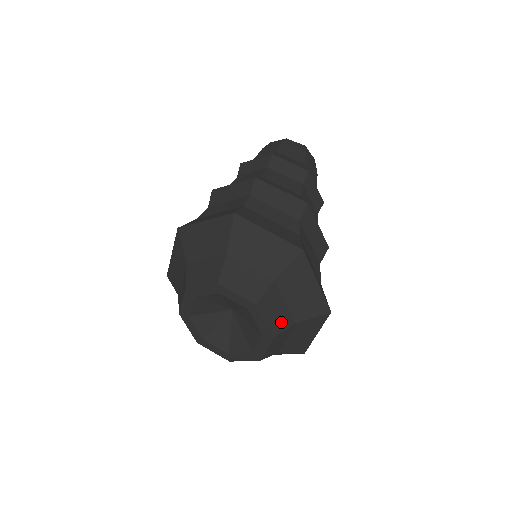
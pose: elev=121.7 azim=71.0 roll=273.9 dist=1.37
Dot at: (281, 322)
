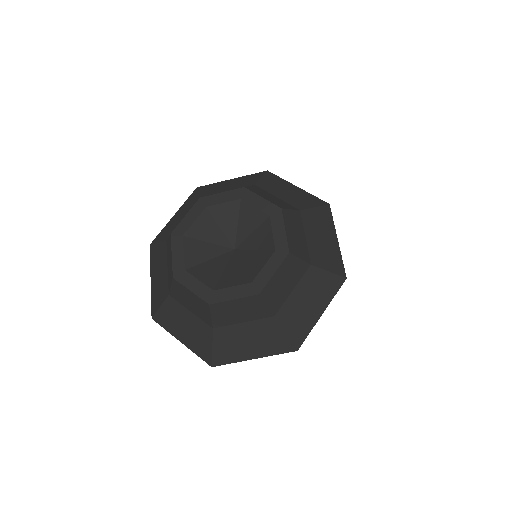
Dot at: (299, 248)
